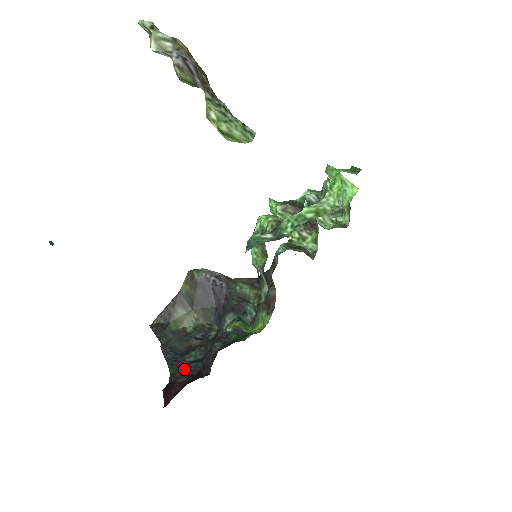
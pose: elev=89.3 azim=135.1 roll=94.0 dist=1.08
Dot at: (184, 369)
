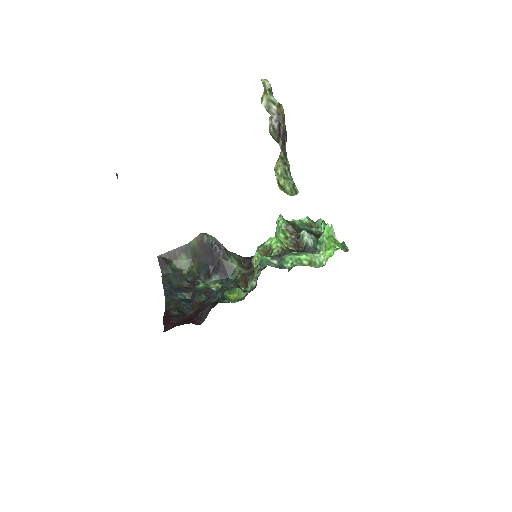
Dot at: (176, 304)
